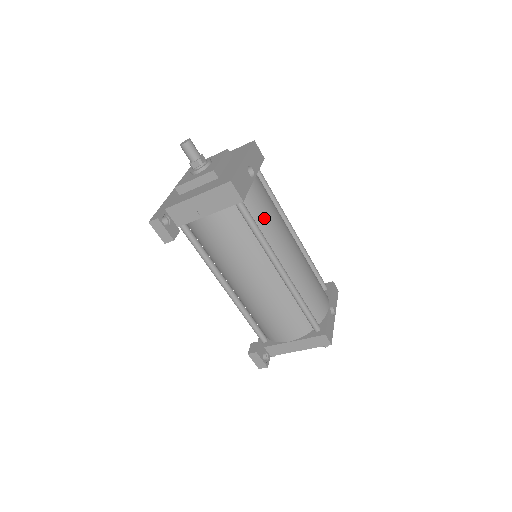
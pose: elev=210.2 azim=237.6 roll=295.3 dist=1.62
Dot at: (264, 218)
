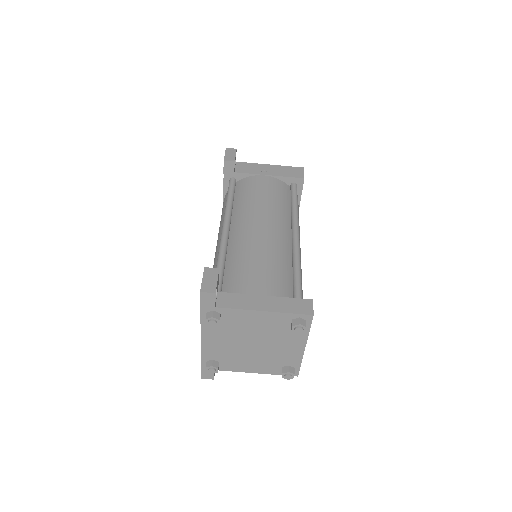
Dot at: occluded
